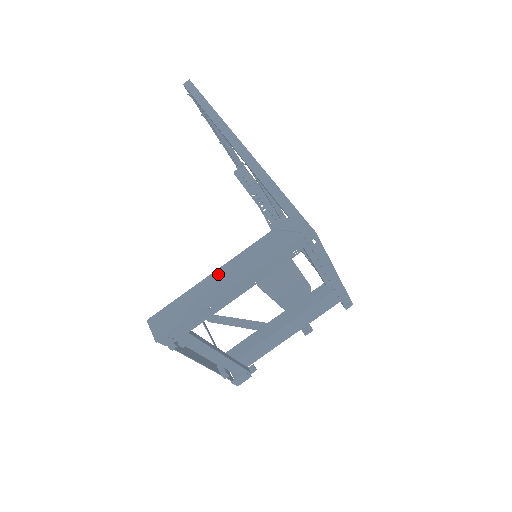
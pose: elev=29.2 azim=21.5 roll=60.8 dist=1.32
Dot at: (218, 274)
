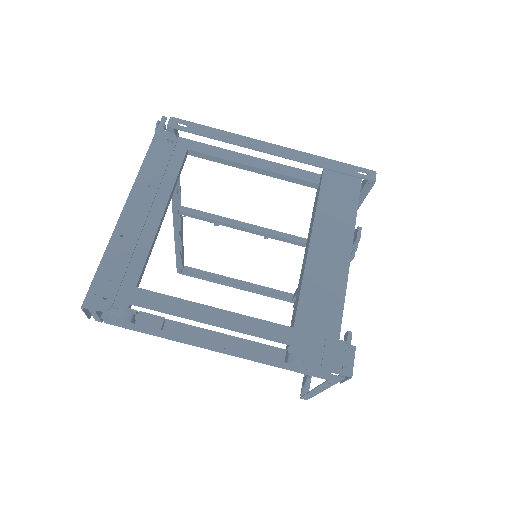
Dot at: occluded
